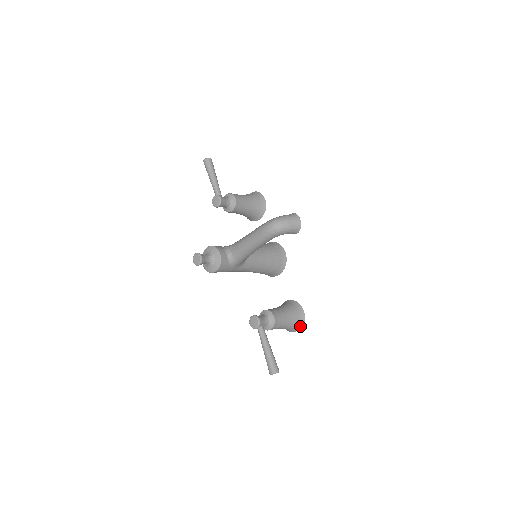
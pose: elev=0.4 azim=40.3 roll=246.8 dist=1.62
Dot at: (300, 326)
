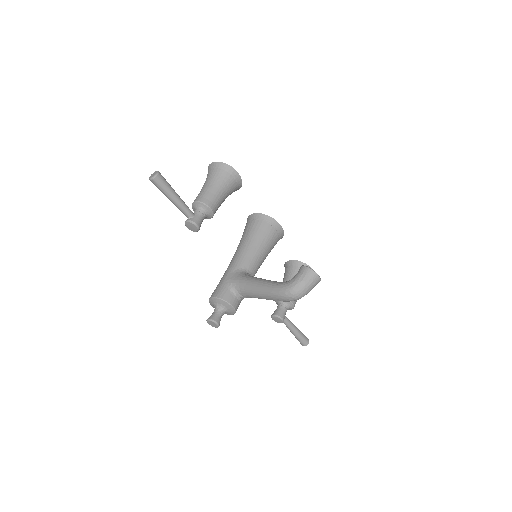
Dot at: occluded
